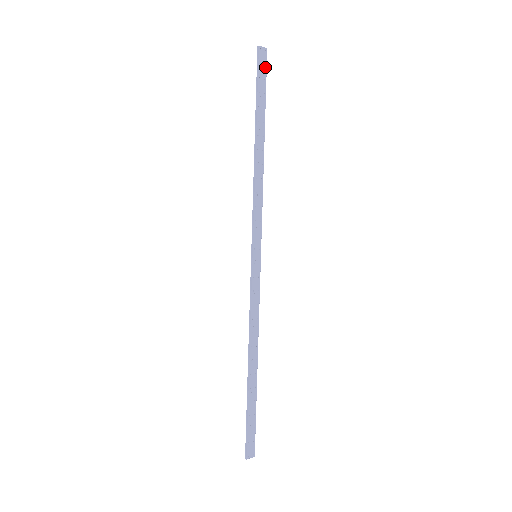
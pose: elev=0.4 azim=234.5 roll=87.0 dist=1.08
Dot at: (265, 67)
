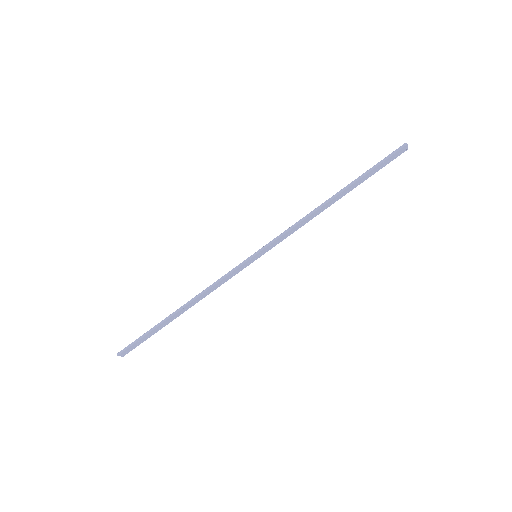
Dot at: (394, 158)
